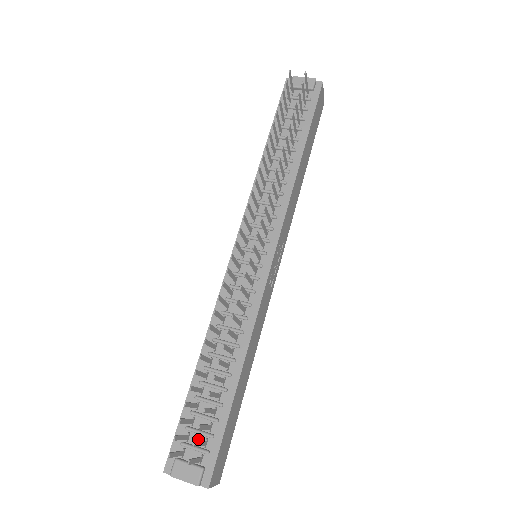
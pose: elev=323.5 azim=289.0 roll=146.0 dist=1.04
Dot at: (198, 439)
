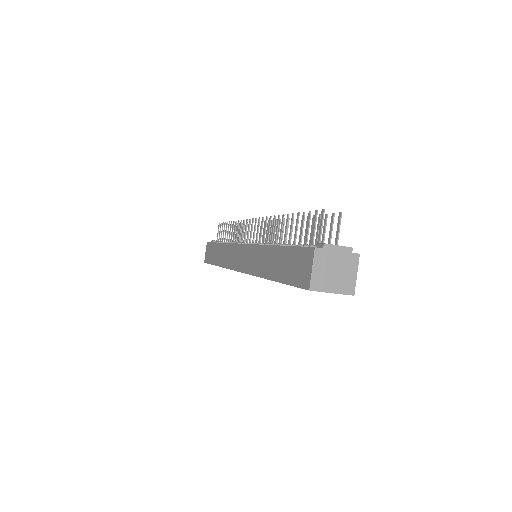
Dot at: occluded
